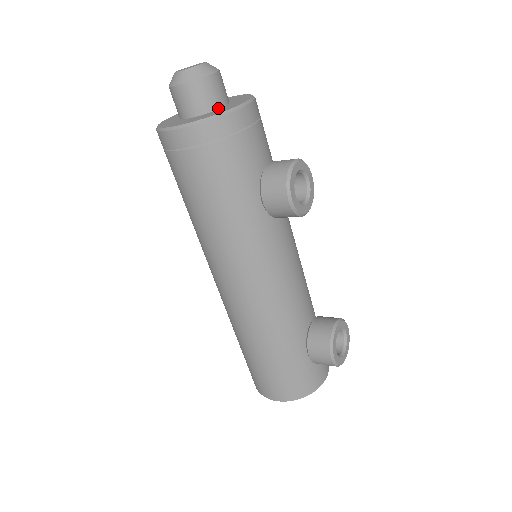
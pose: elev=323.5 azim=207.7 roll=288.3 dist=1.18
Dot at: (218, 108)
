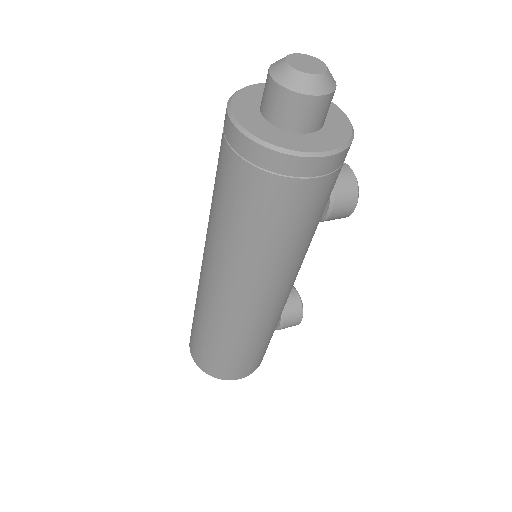
Dot at: occluded
